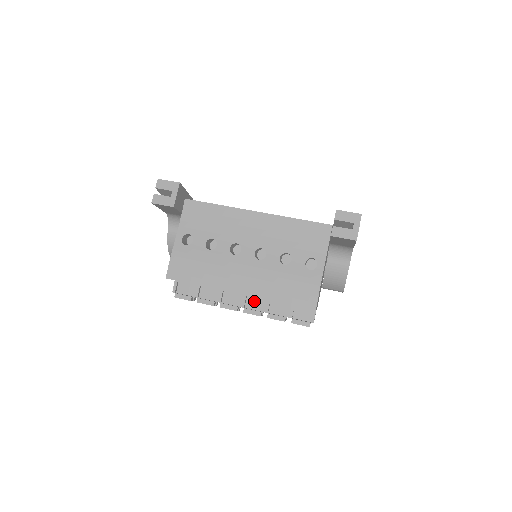
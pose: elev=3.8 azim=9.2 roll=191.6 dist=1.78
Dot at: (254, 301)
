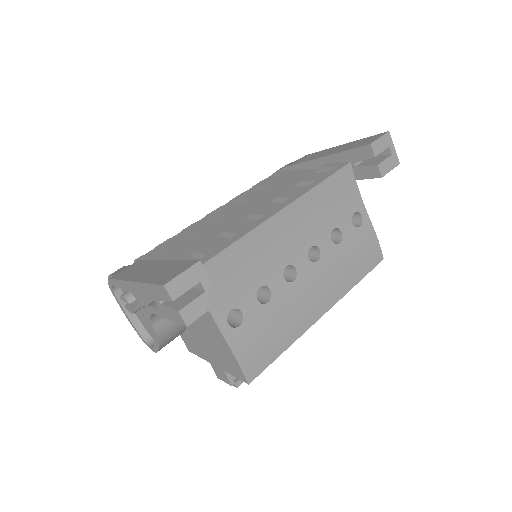
Dot at: occluded
